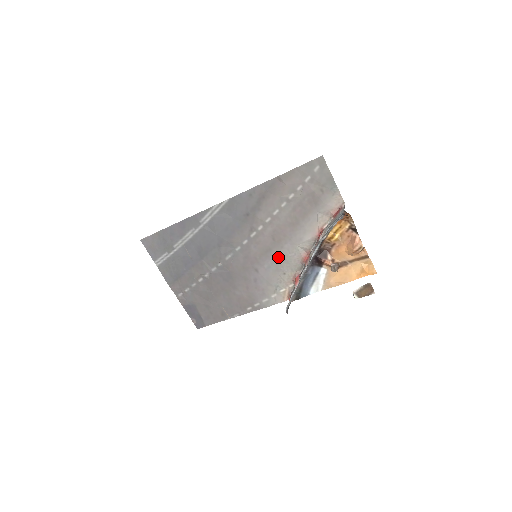
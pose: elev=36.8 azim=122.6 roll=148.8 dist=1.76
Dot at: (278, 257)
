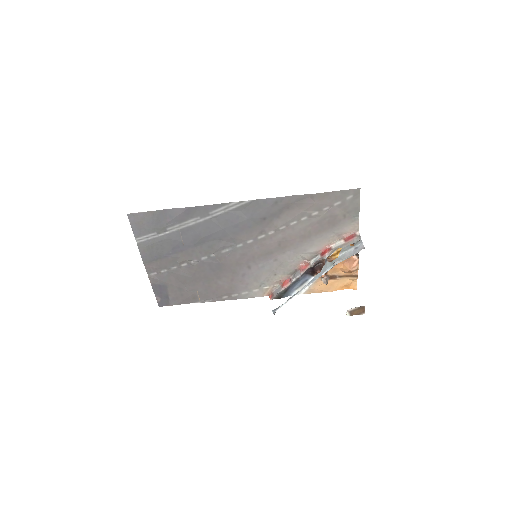
Dot at: (276, 260)
